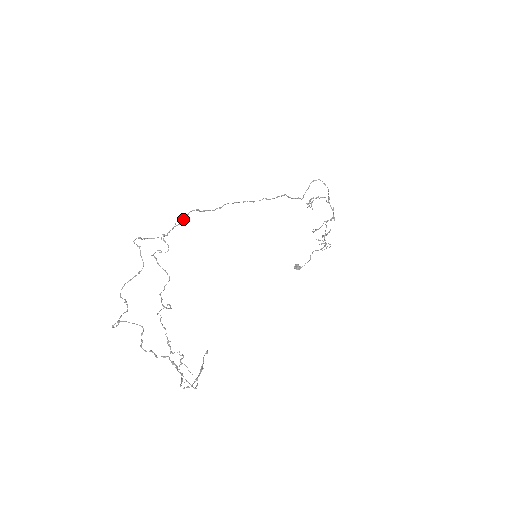
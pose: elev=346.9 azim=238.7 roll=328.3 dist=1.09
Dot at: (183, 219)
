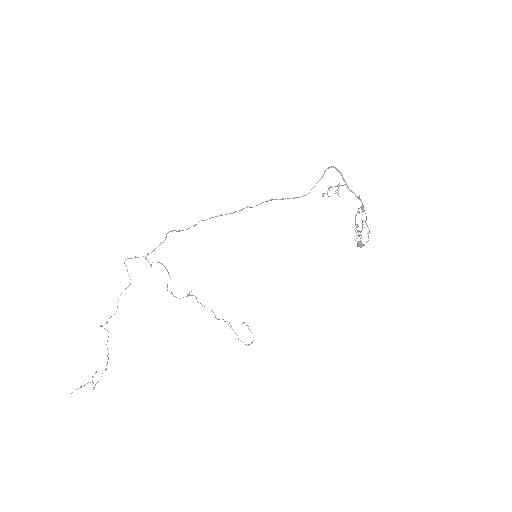
Dot at: occluded
